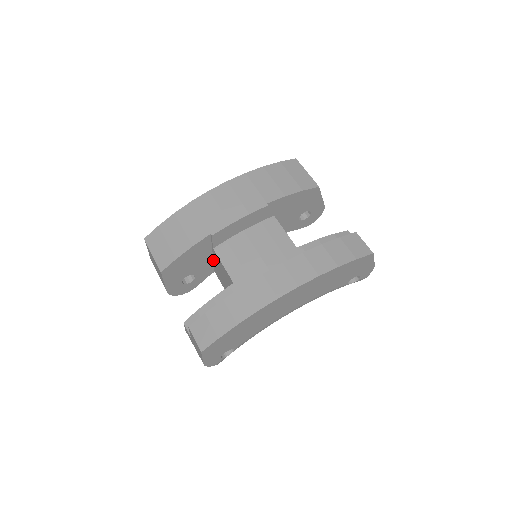
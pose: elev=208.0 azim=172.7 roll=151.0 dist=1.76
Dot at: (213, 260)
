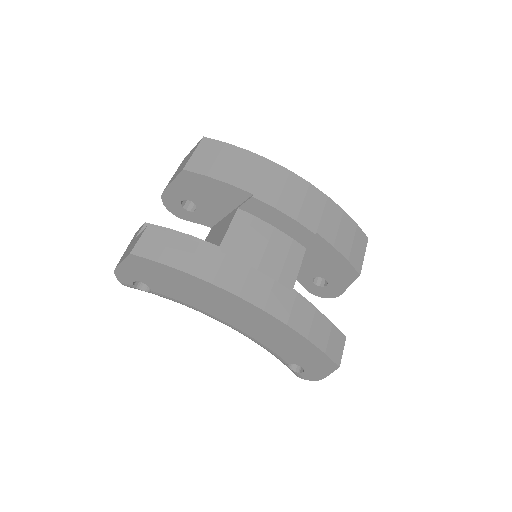
Dot at: (224, 217)
